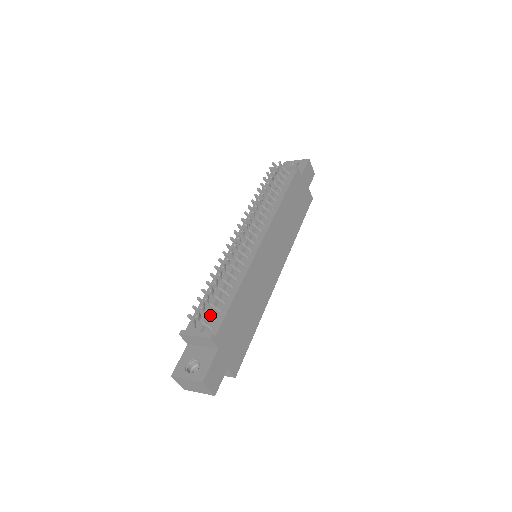
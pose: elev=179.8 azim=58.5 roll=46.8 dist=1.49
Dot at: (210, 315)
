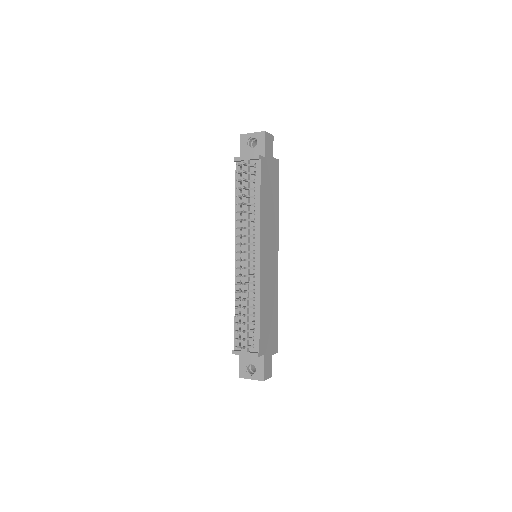
Dot at: (249, 338)
